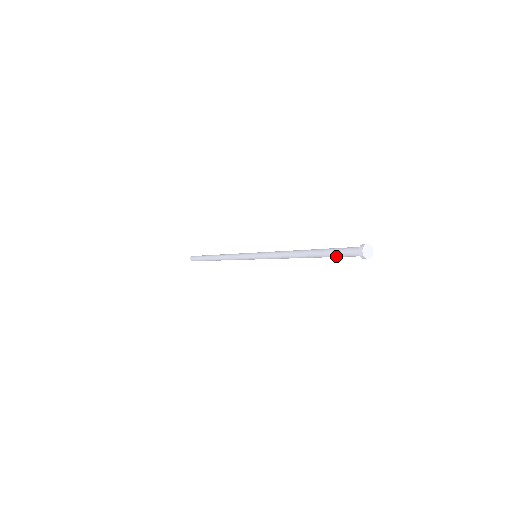
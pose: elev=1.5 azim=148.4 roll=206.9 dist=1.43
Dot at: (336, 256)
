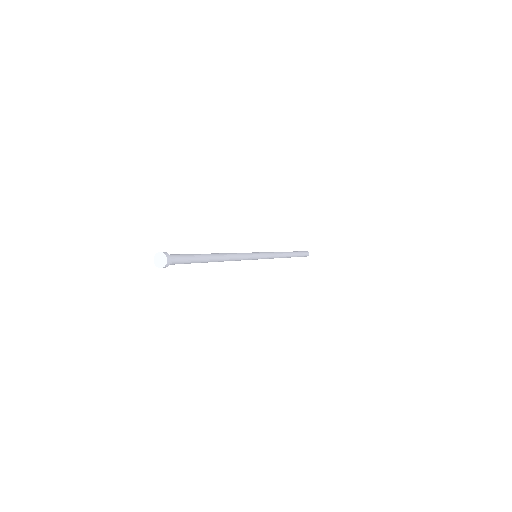
Dot at: (186, 263)
